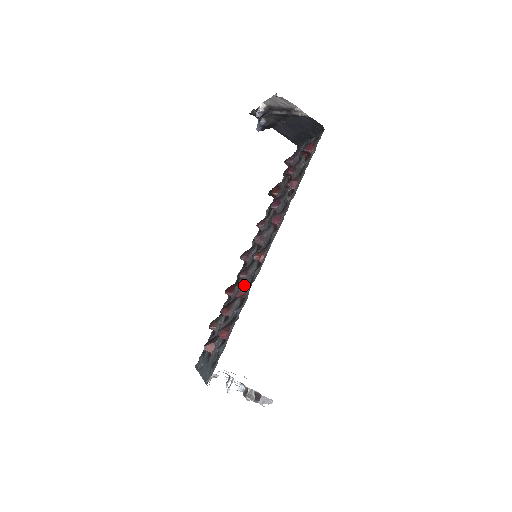
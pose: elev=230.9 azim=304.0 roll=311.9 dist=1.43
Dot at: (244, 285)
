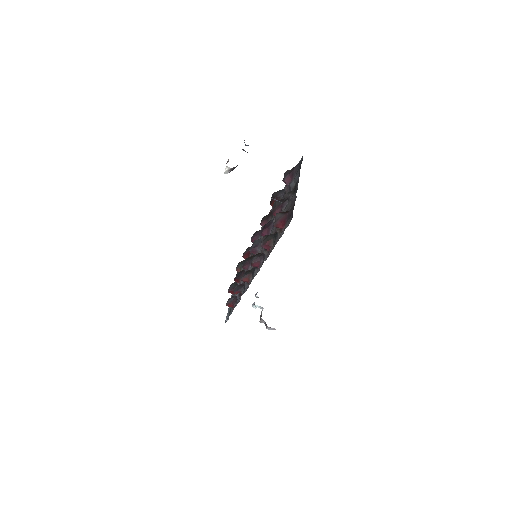
Dot at: occluded
